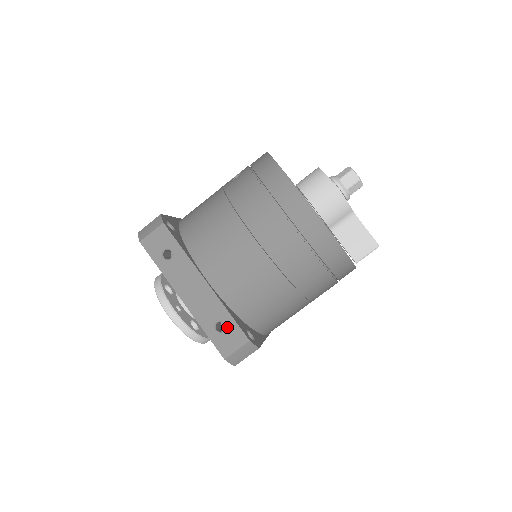
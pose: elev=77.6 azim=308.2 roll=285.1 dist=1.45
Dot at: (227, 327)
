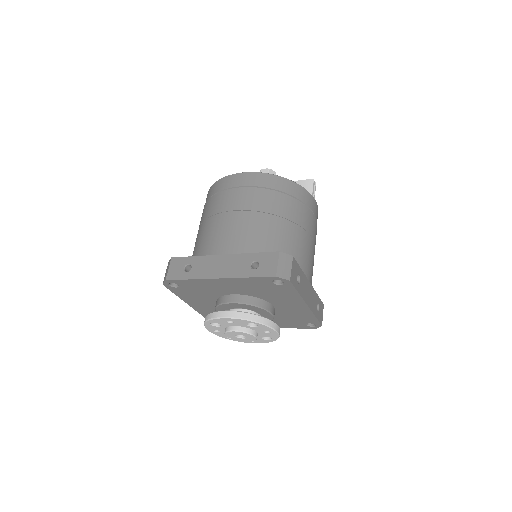
Dot at: (259, 260)
